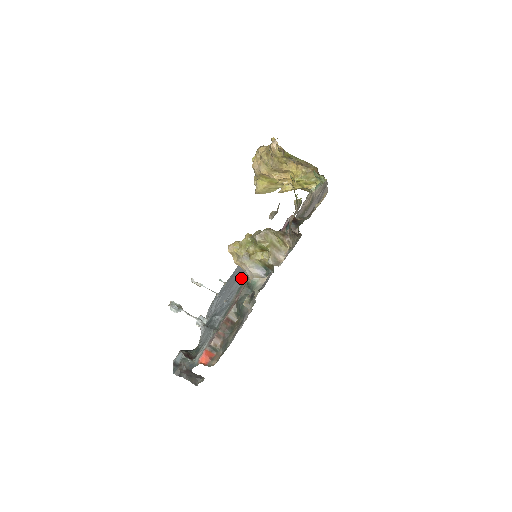
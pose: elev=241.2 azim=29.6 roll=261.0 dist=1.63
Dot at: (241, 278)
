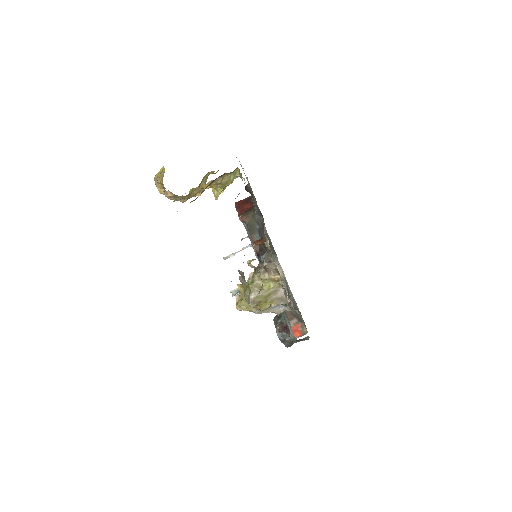
Dot at: occluded
